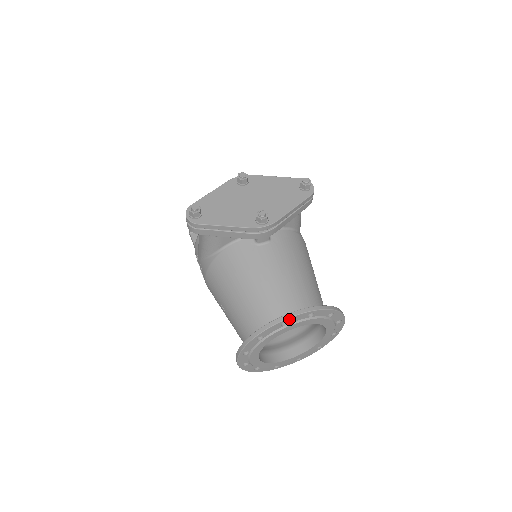
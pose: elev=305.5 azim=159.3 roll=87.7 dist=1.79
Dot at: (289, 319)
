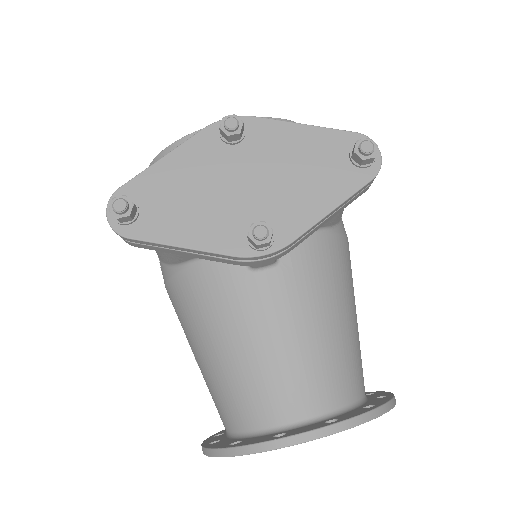
Dot at: (291, 444)
